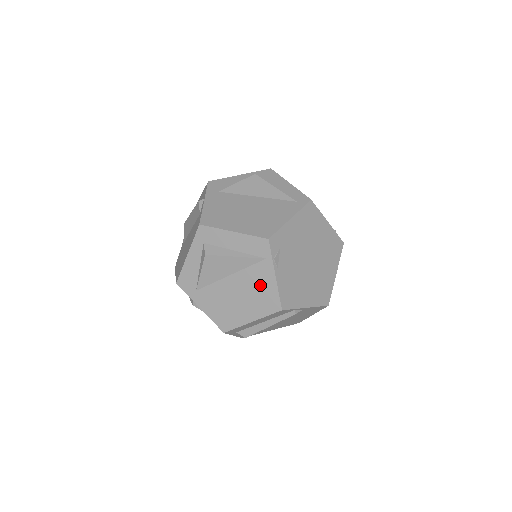
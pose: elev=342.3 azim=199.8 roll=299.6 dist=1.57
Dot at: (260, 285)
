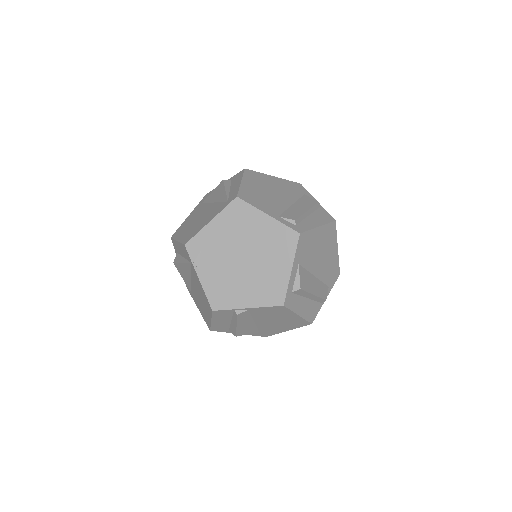
Dot at: (199, 287)
